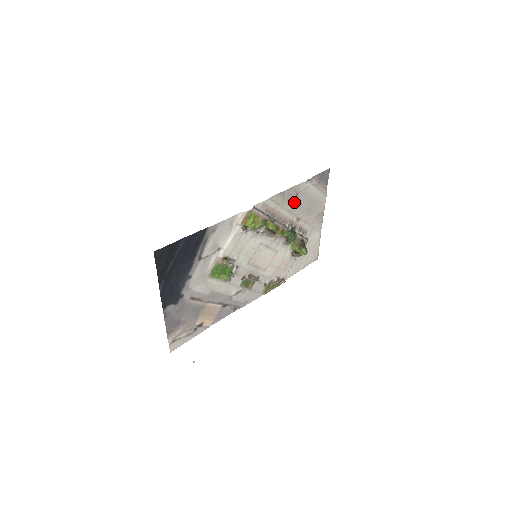
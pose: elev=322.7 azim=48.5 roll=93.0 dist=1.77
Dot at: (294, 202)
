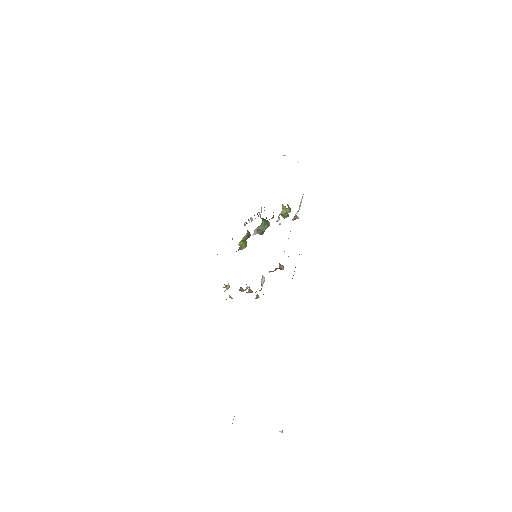
Dot at: occluded
